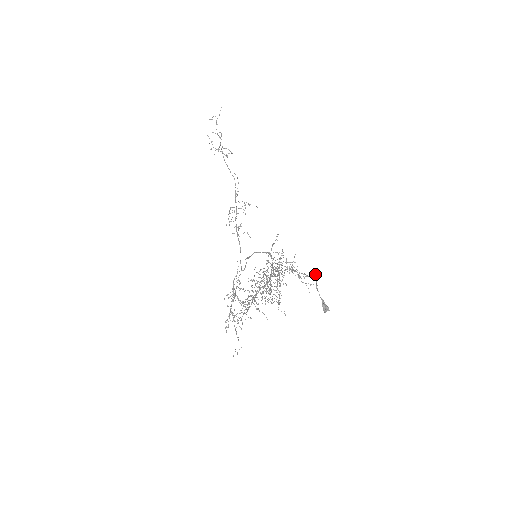
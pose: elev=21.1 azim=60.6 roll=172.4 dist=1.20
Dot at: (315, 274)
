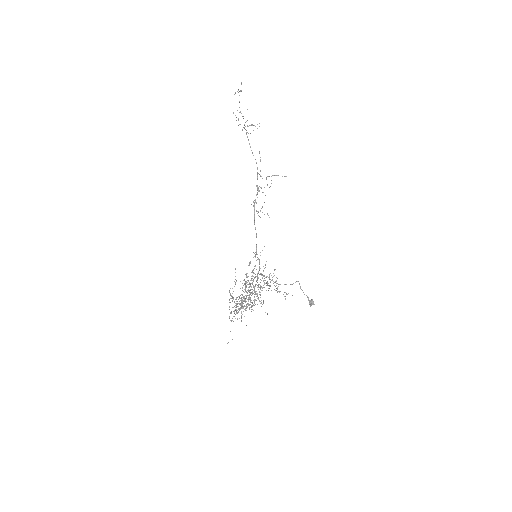
Dot at: (295, 282)
